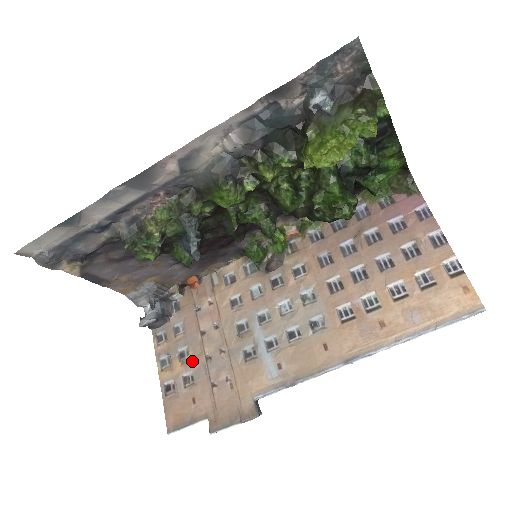
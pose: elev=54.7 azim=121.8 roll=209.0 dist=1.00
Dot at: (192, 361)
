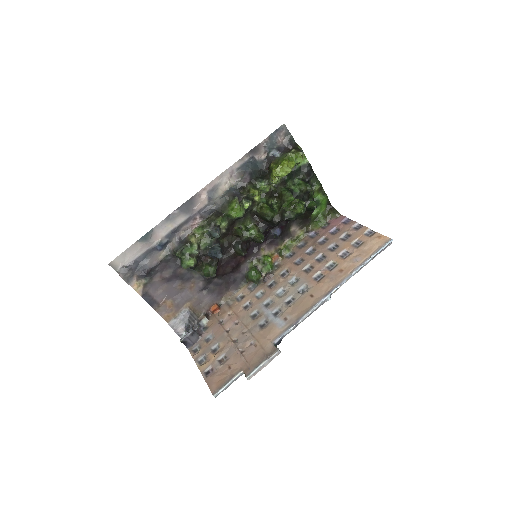
Dot at: (223, 348)
